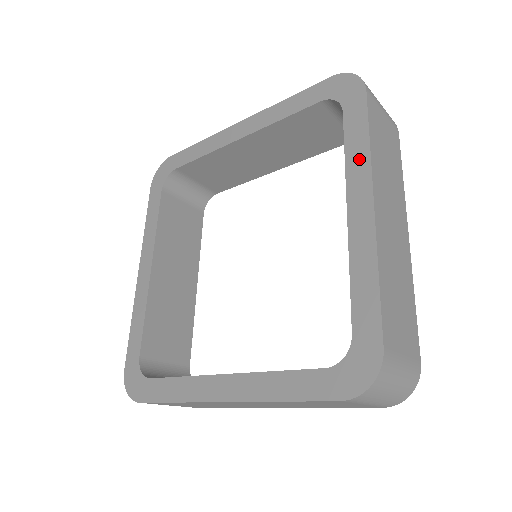
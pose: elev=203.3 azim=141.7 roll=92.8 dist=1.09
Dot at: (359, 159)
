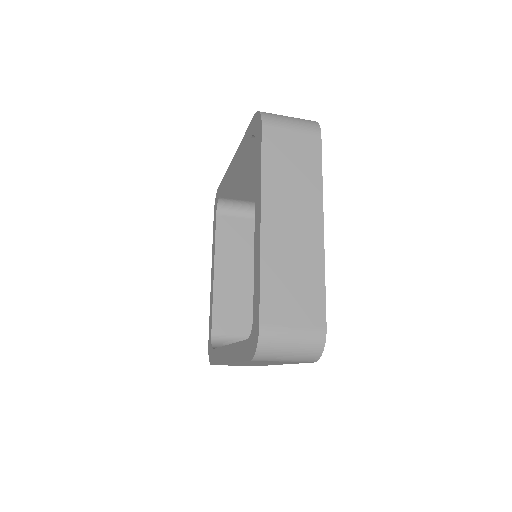
Dot at: (258, 184)
